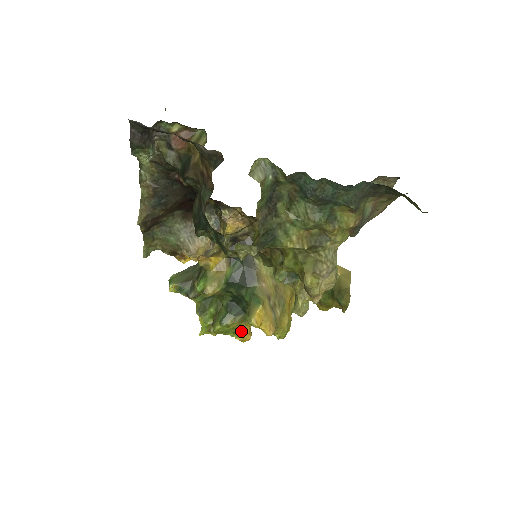
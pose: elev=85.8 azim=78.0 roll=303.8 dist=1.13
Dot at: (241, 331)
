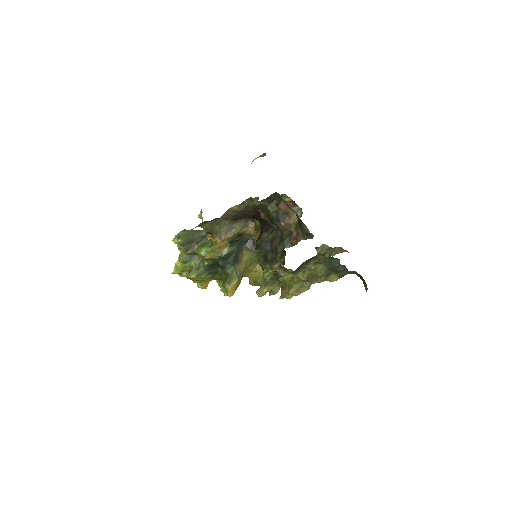
Dot at: (205, 283)
